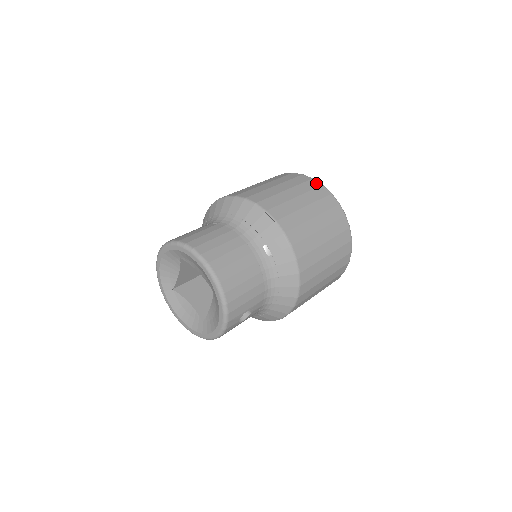
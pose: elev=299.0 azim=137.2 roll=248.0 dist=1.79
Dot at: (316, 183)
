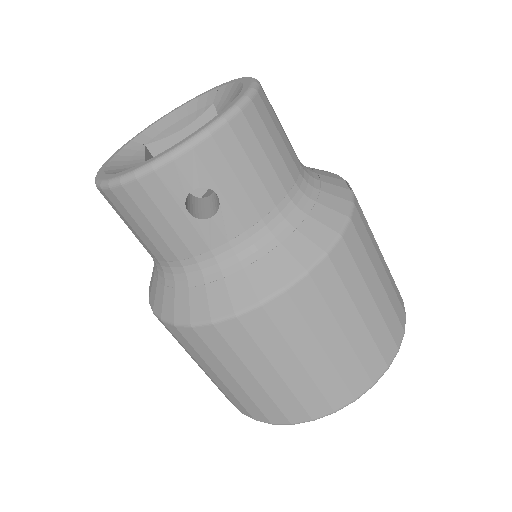
Dot at: occluded
